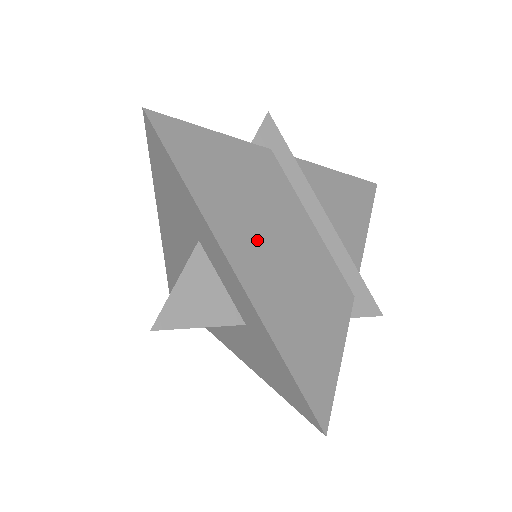
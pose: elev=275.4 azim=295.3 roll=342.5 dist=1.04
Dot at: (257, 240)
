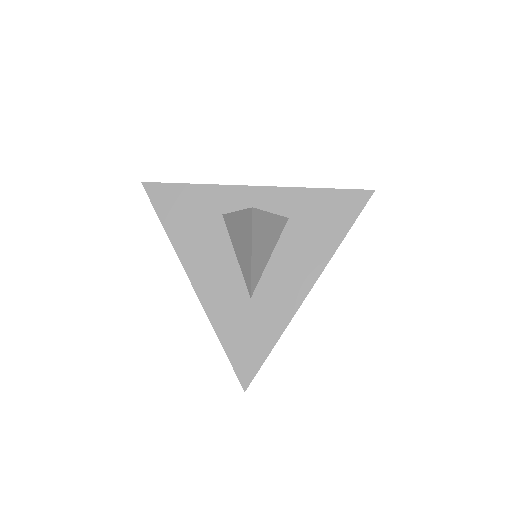
Dot at: occluded
